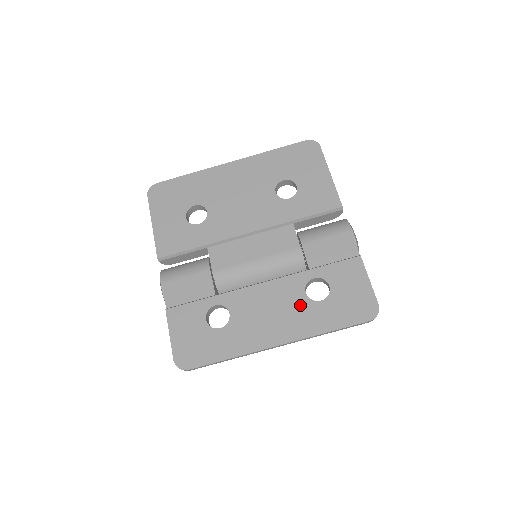
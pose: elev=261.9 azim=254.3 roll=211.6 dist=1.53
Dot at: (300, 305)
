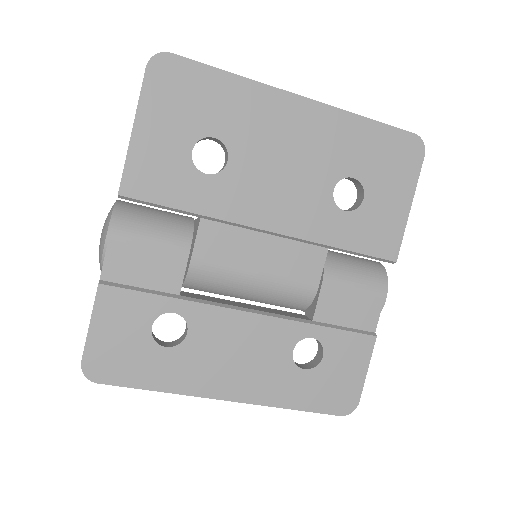
Dot at: (278, 364)
